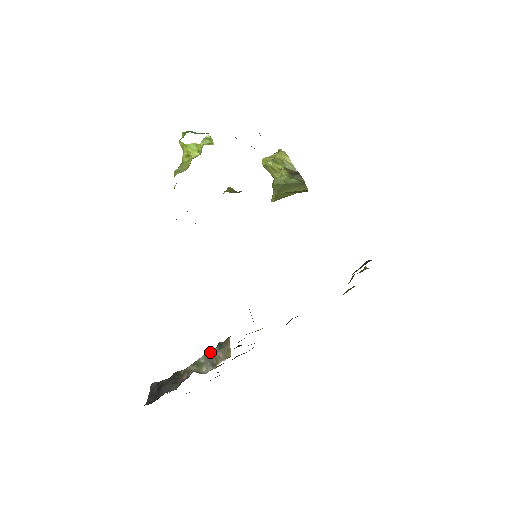
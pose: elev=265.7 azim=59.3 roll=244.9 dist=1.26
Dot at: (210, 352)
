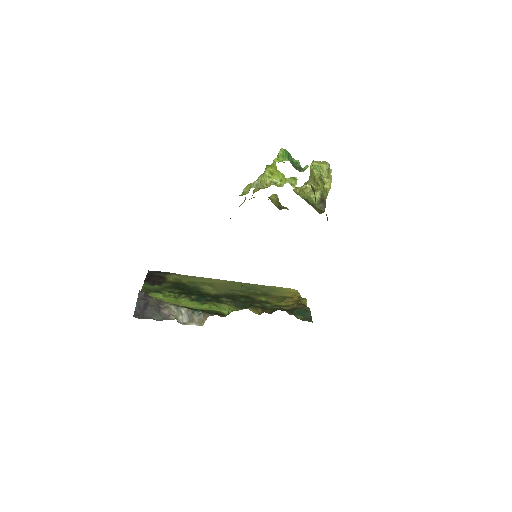
Dot at: (191, 312)
